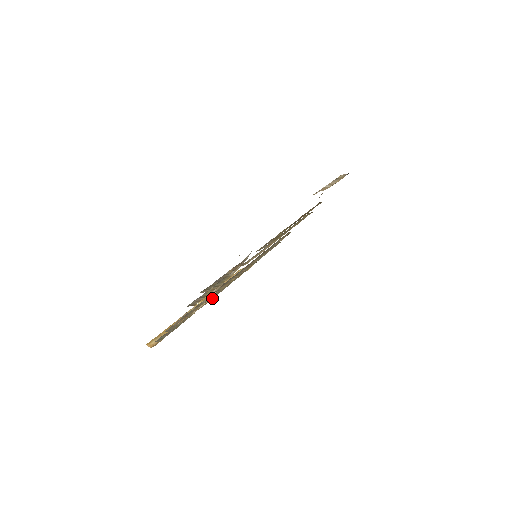
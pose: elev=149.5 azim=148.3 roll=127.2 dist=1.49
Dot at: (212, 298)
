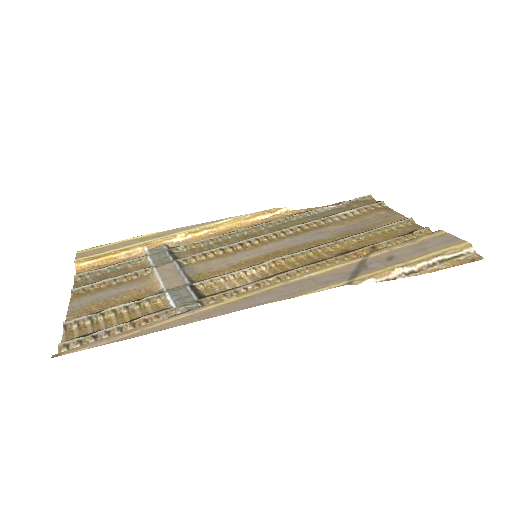
Dot at: (188, 249)
